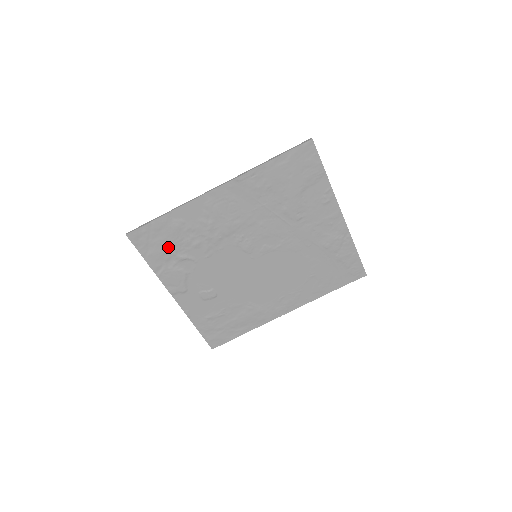
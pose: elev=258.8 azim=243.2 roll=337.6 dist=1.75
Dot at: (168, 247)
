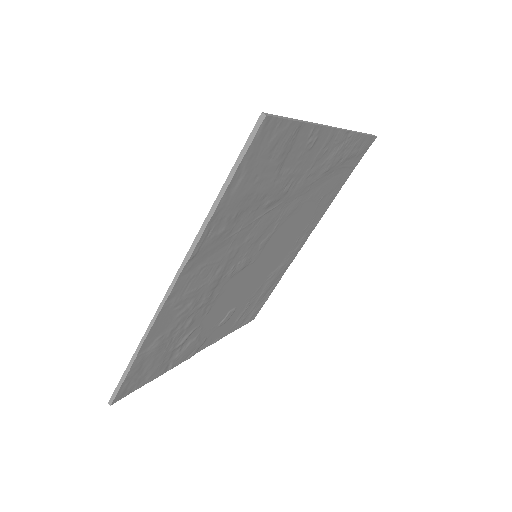
Dot at: (162, 357)
